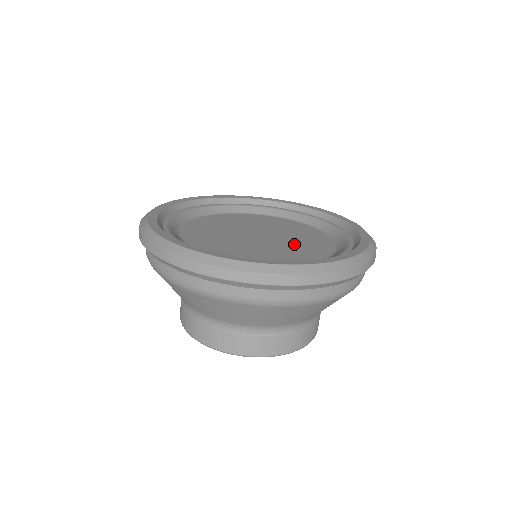
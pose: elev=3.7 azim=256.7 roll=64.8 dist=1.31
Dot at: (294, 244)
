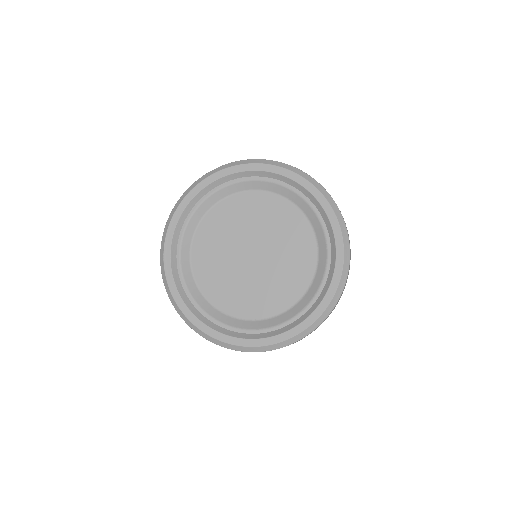
Dot at: (271, 280)
